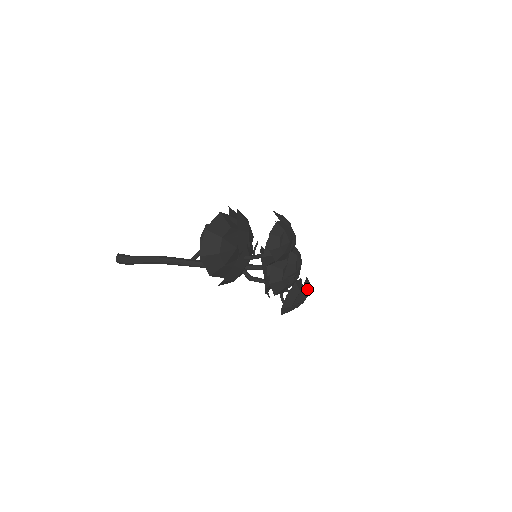
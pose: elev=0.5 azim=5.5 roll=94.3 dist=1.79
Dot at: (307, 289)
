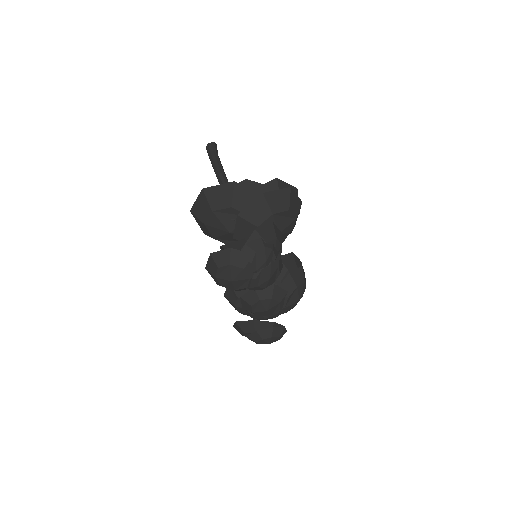
Dot at: (260, 338)
